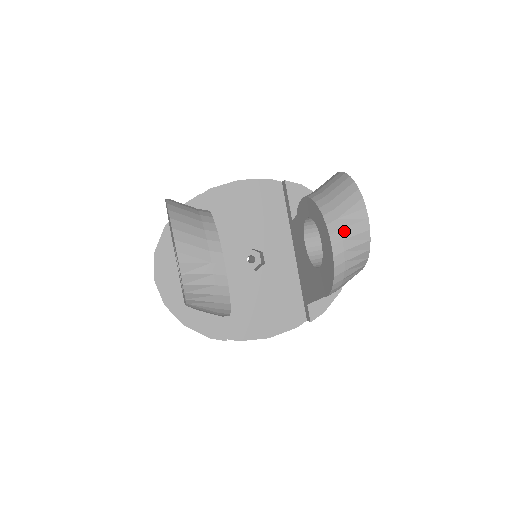
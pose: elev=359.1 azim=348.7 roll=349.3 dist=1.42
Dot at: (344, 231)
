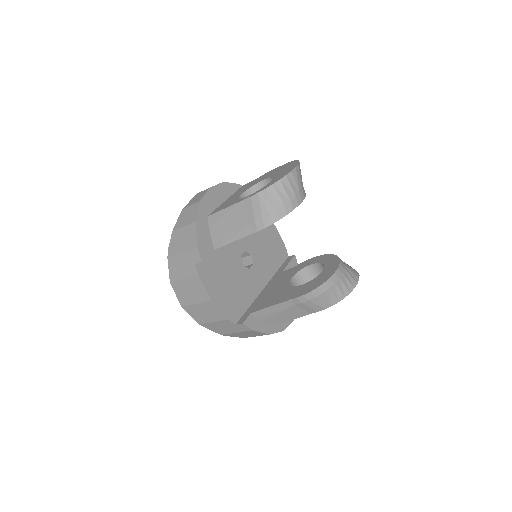
Dot at: (346, 272)
